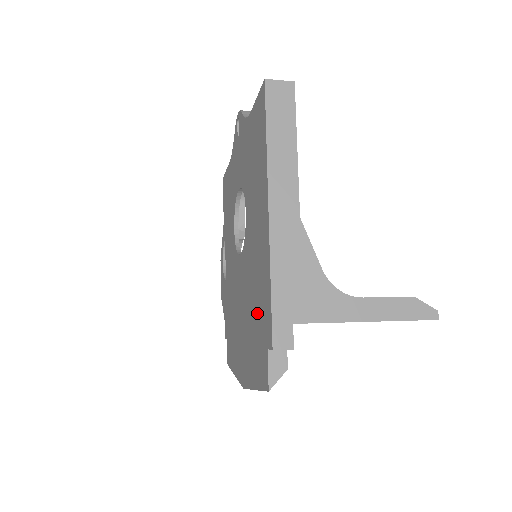
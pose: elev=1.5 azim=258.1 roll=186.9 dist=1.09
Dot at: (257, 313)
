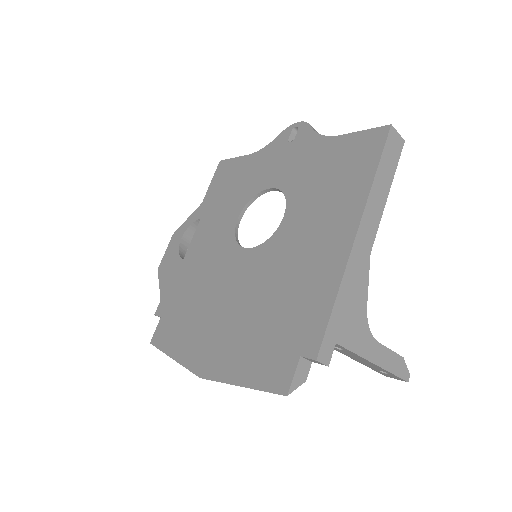
Dot at: (282, 316)
